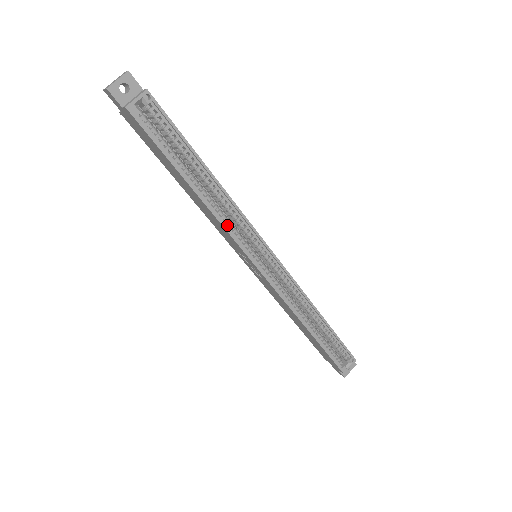
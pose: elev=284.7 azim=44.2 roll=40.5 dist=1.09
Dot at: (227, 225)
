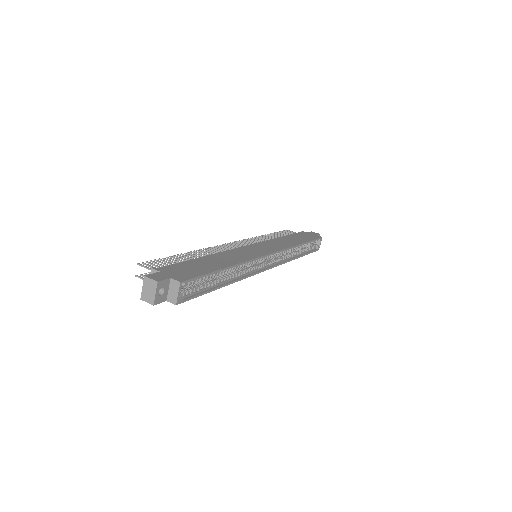
Dot at: (246, 274)
